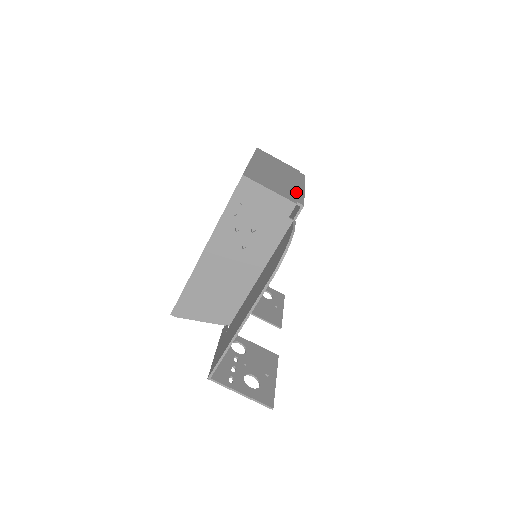
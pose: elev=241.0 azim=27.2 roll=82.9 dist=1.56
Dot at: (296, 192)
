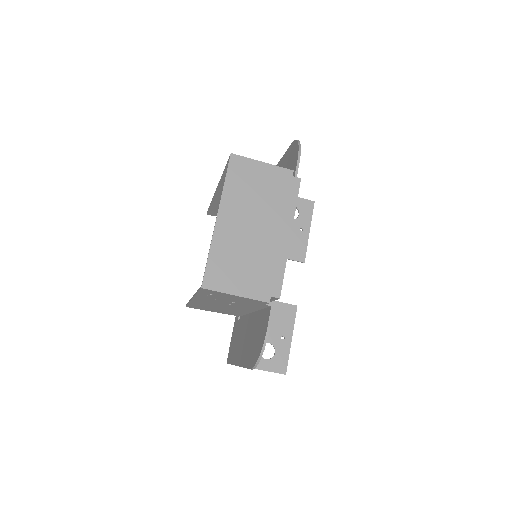
Dot at: (274, 263)
